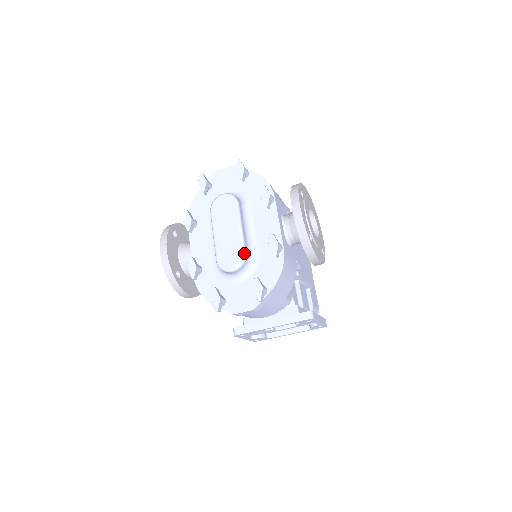
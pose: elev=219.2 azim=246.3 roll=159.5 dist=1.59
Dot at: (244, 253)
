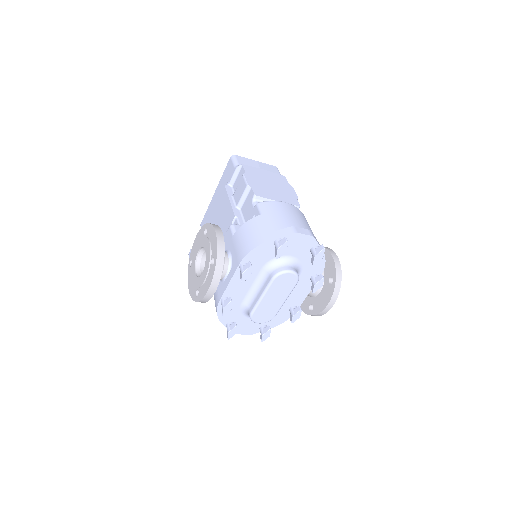
Dot at: occluded
